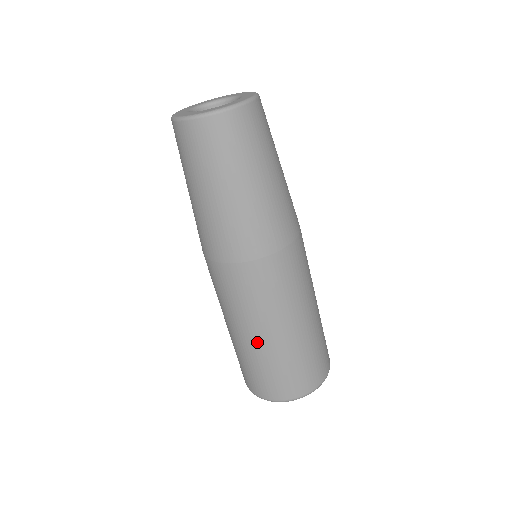
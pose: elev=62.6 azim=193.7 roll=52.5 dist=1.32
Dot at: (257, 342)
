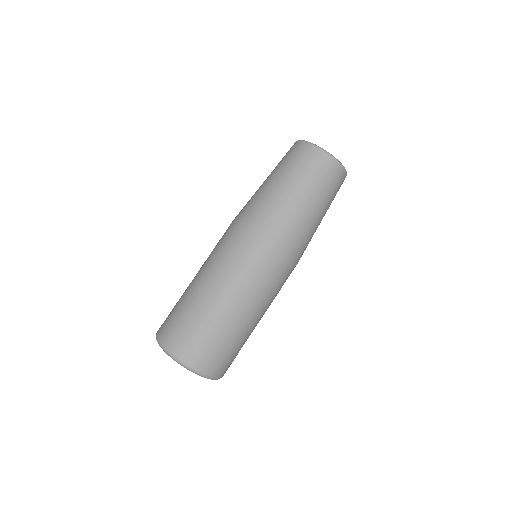
Dot at: (245, 319)
